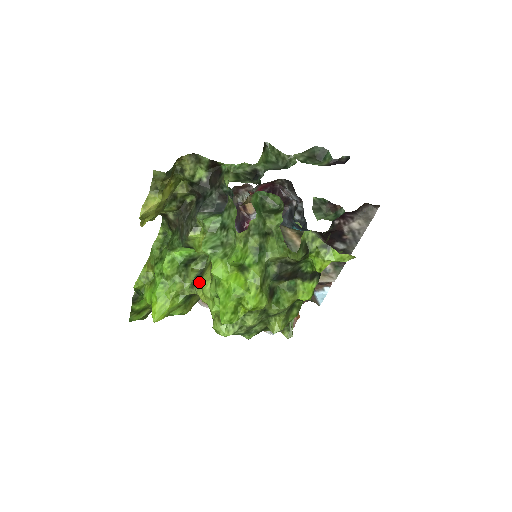
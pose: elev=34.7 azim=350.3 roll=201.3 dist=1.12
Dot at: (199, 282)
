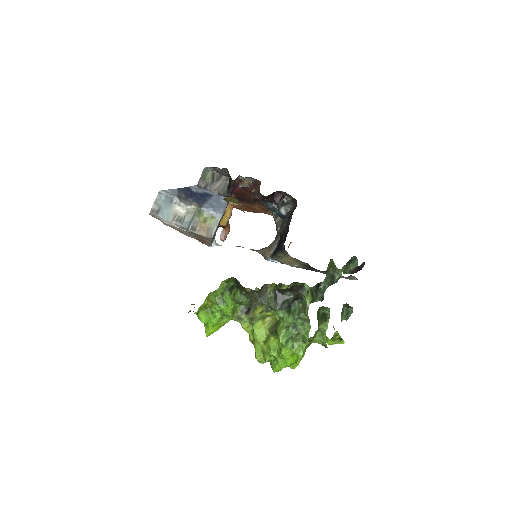
Dot at: (245, 319)
